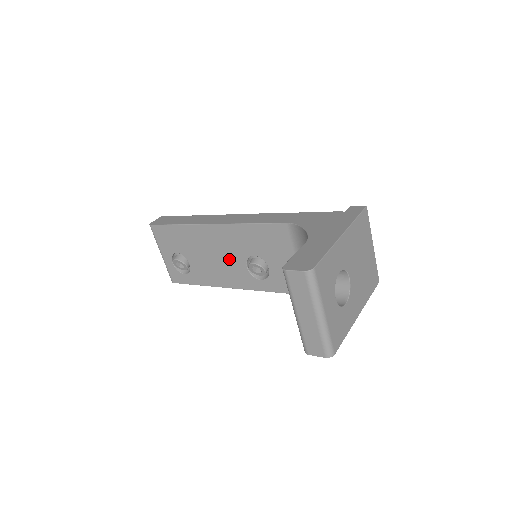
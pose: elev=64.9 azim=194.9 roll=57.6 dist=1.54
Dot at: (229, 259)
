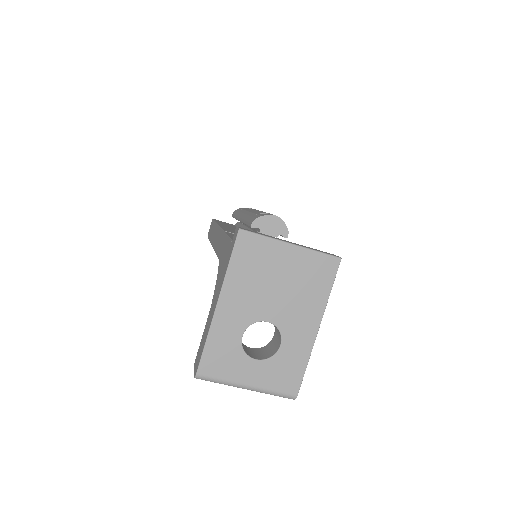
Dot at: occluded
